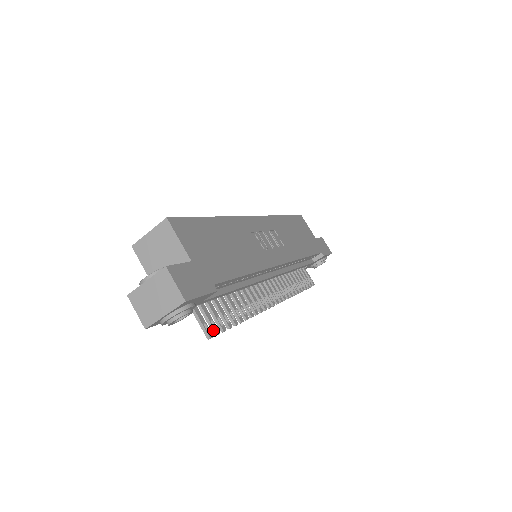
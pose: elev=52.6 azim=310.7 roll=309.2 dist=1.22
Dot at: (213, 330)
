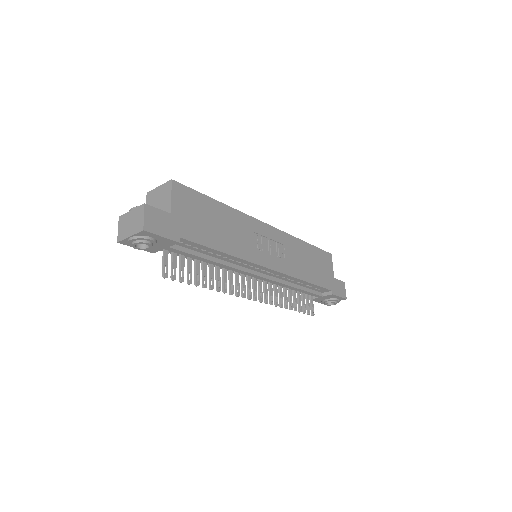
Dot at: (171, 275)
